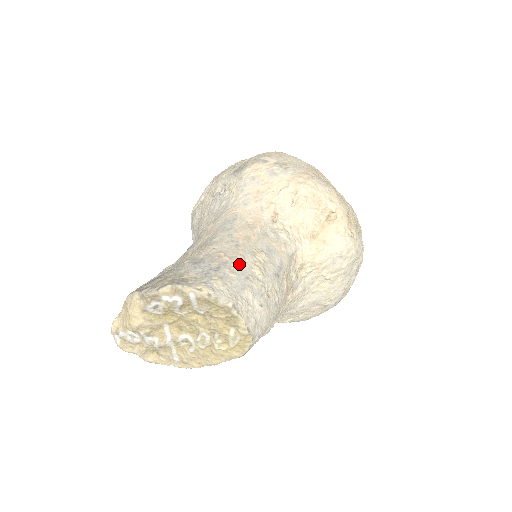
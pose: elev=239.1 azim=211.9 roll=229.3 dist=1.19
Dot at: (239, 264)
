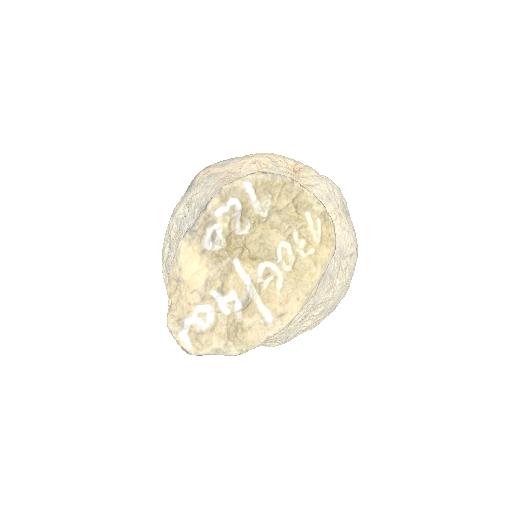
Dot at: occluded
